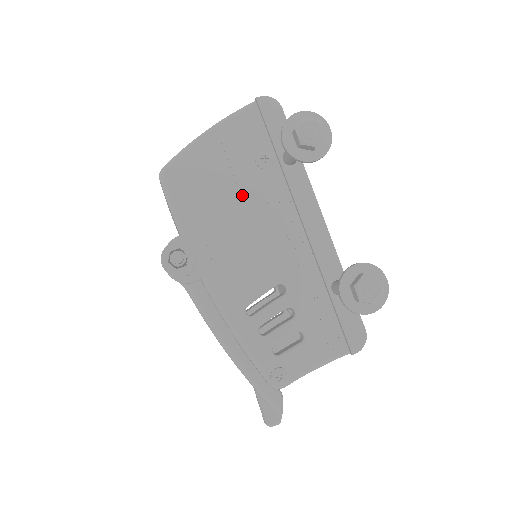
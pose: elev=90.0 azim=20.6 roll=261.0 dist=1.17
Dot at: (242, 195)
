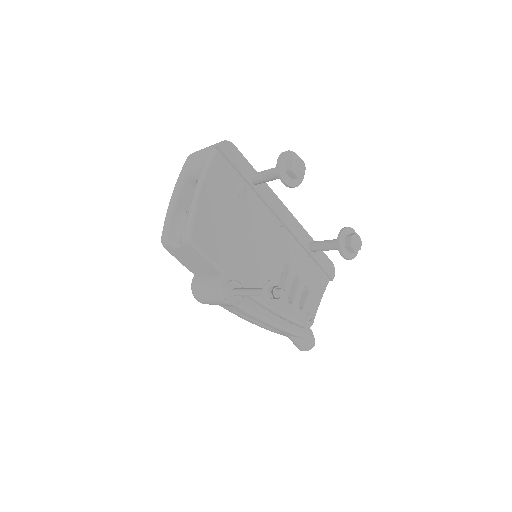
Dot at: (242, 222)
